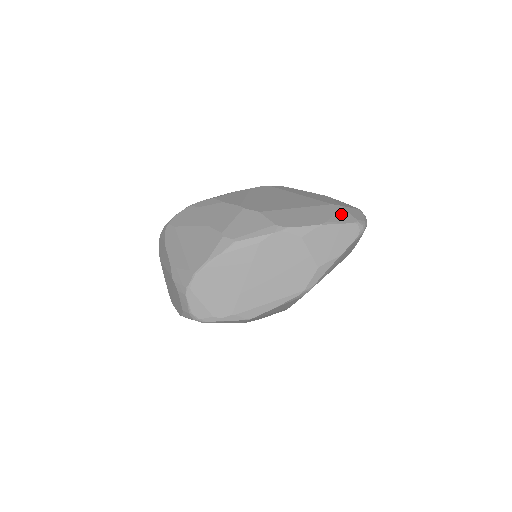
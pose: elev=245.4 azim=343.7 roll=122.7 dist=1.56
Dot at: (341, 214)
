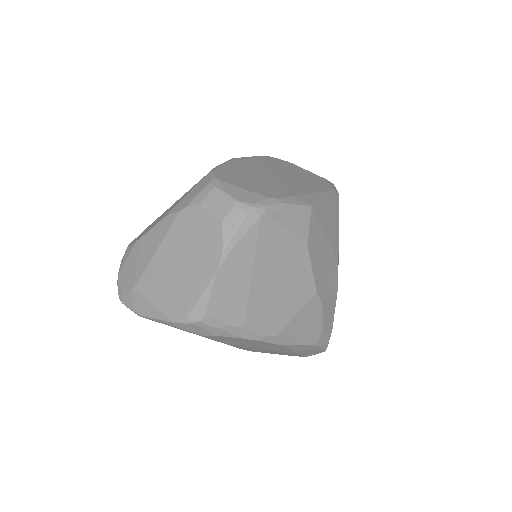
Dot at: occluded
